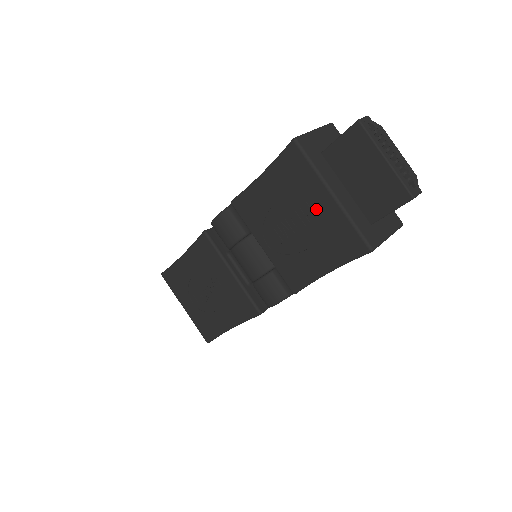
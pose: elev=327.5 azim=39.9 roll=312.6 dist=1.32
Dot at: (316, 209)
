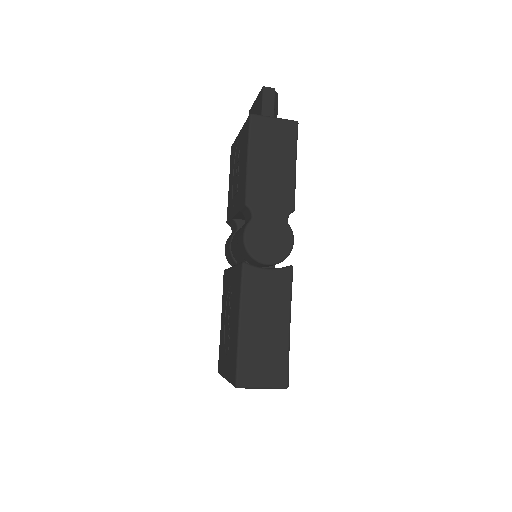
Dot at: (239, 149)
